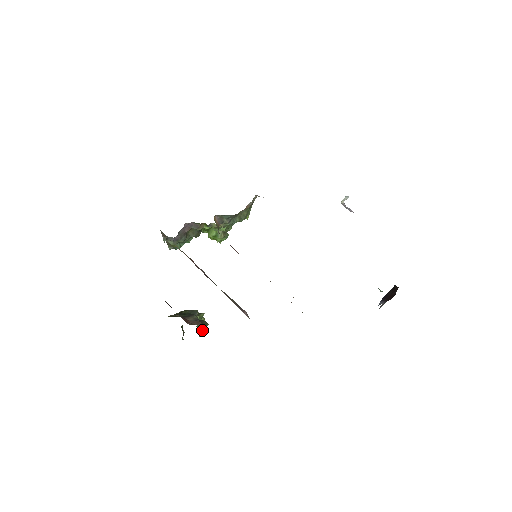
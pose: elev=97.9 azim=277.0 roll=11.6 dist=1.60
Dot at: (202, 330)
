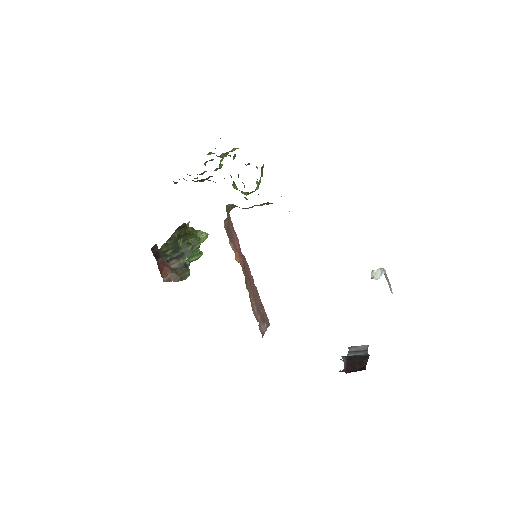
Dot at: occluded
